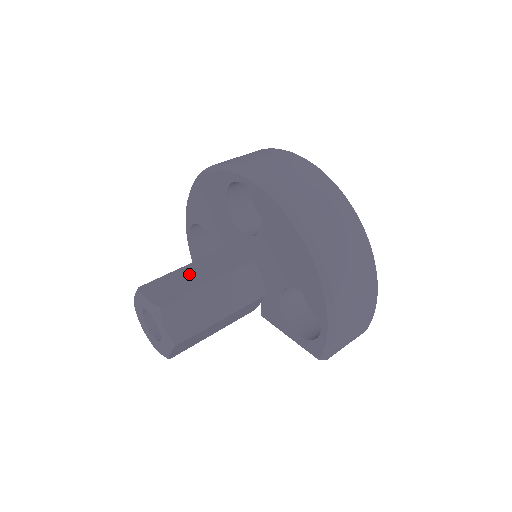
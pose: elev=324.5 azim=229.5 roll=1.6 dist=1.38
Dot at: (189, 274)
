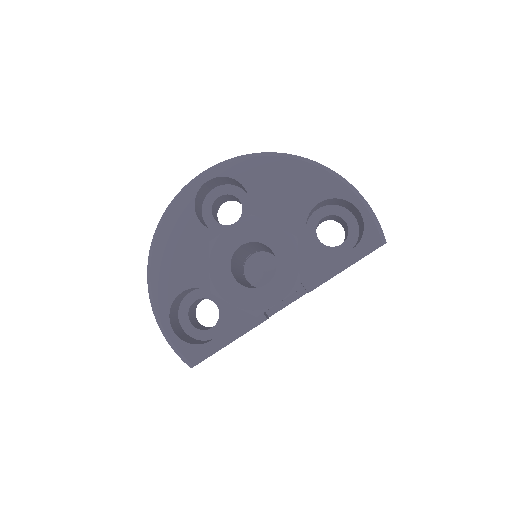
Dot at: occluded
